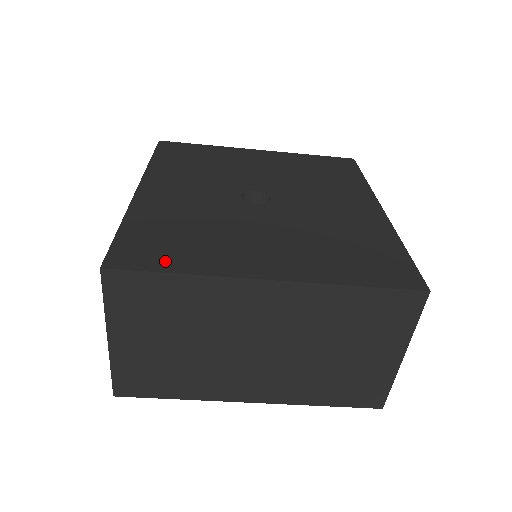
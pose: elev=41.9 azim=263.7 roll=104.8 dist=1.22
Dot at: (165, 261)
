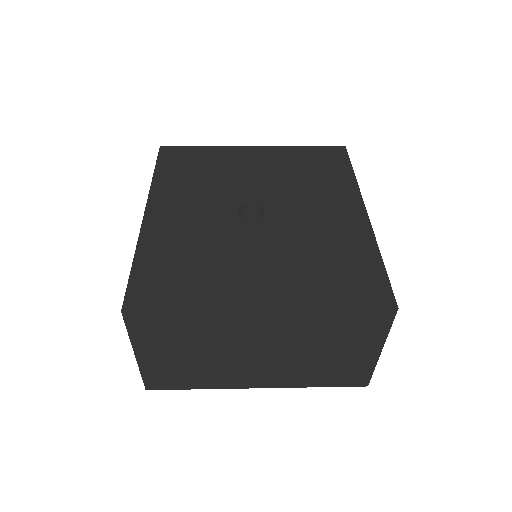
Dot at: (173, 298)
